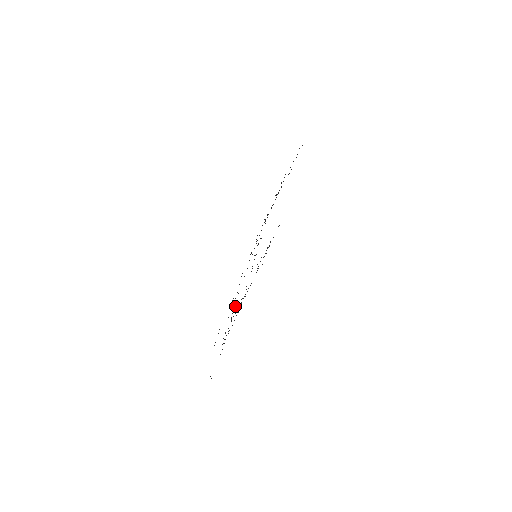
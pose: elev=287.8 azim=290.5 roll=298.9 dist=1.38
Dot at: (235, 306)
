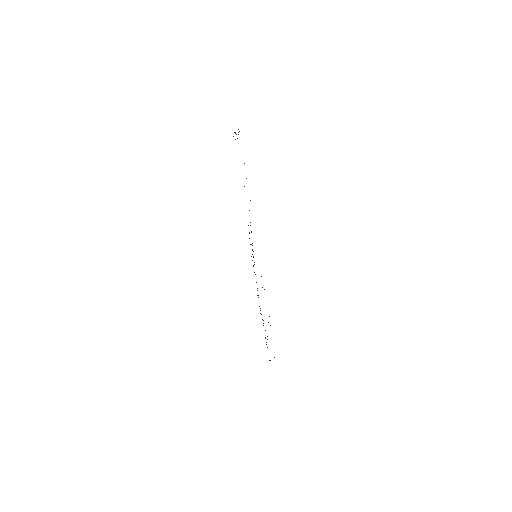
Dot at: occluded
